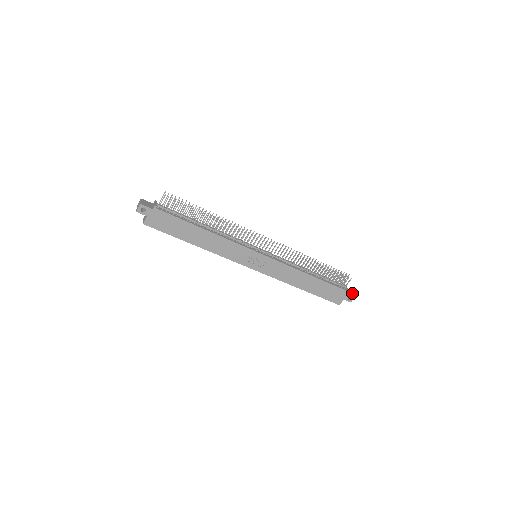
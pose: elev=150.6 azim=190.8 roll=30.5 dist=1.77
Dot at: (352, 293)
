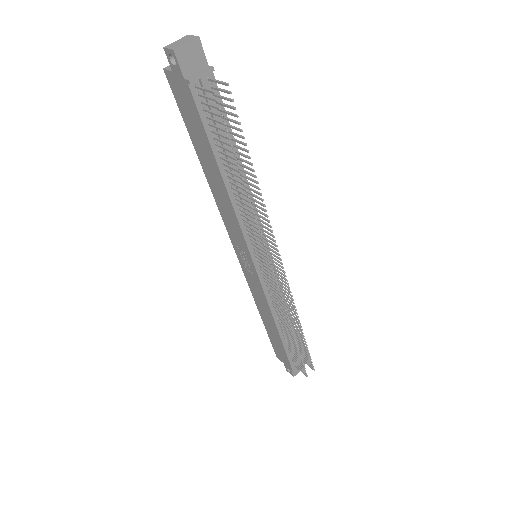
Dot at: (298, 371)
